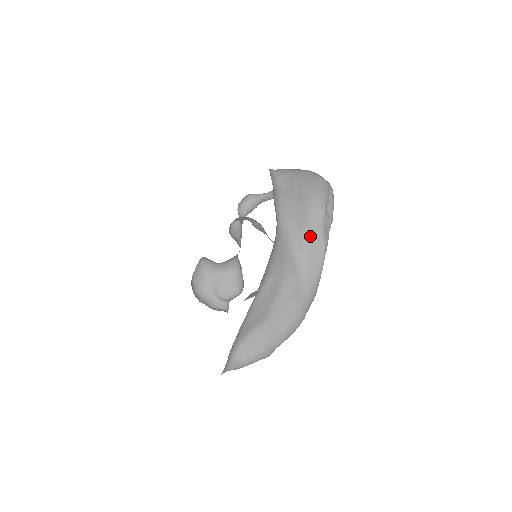
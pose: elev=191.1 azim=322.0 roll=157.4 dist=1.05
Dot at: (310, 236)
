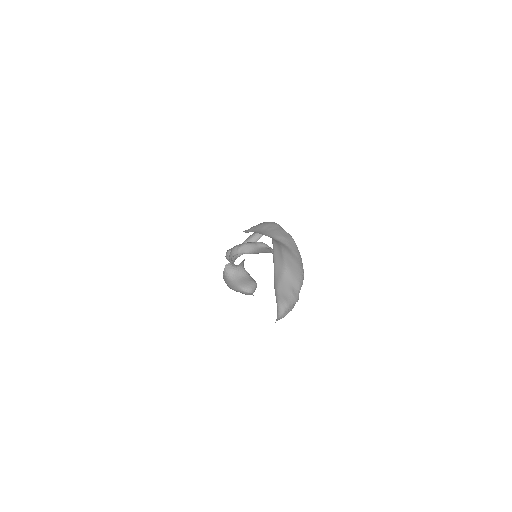
Dot at: (280, 233)
